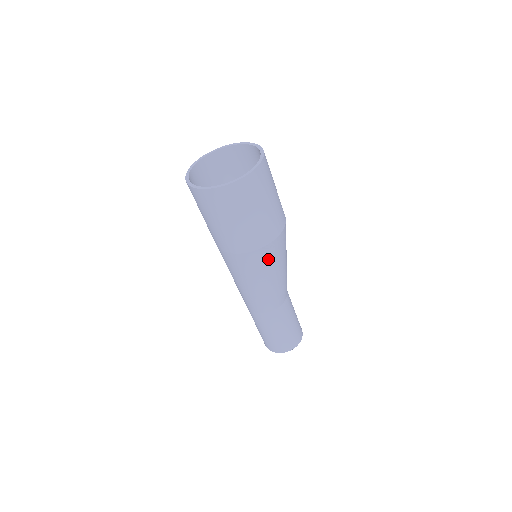
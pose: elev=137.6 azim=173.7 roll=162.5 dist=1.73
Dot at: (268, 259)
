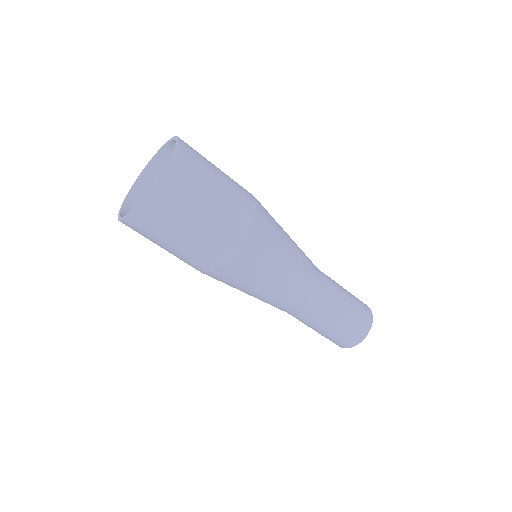
Dot at: (235, 277)
